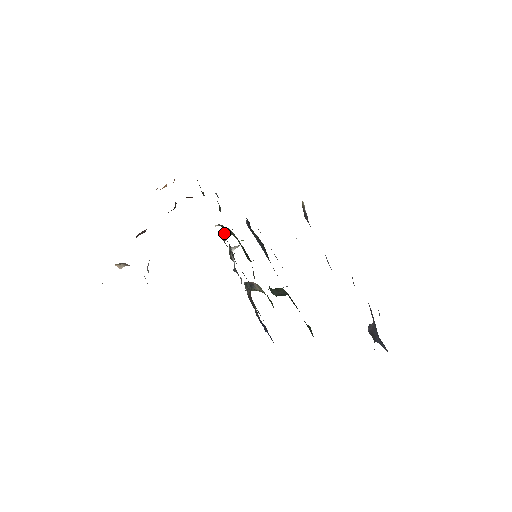
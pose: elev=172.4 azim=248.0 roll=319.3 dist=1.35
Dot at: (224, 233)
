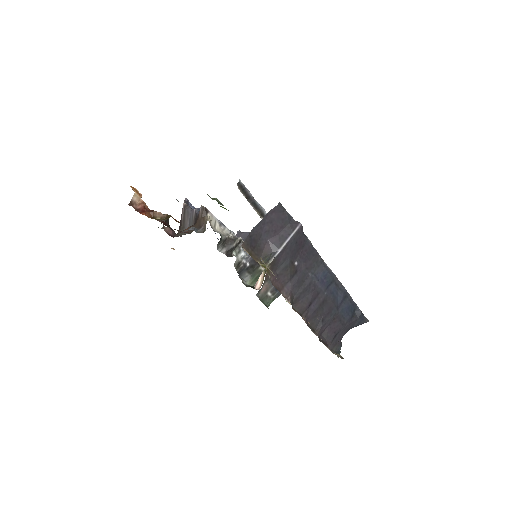
Dot at: (221, 242)
